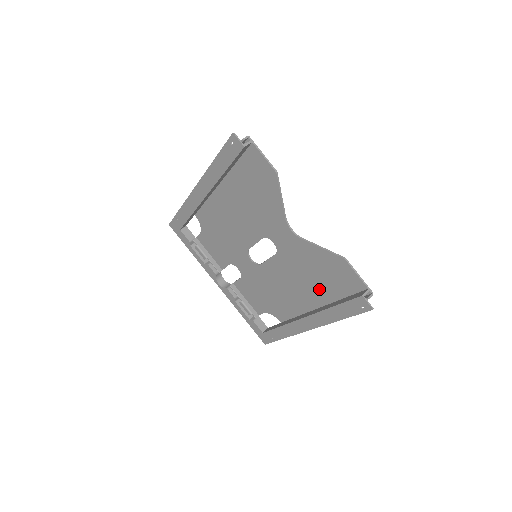
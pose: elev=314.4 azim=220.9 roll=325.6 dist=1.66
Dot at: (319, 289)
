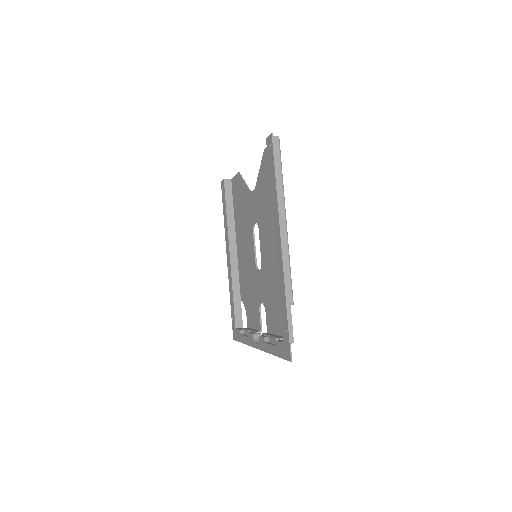
Dot at: occluded
